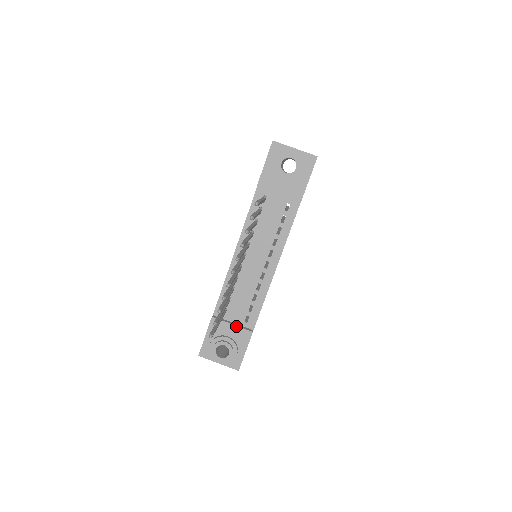
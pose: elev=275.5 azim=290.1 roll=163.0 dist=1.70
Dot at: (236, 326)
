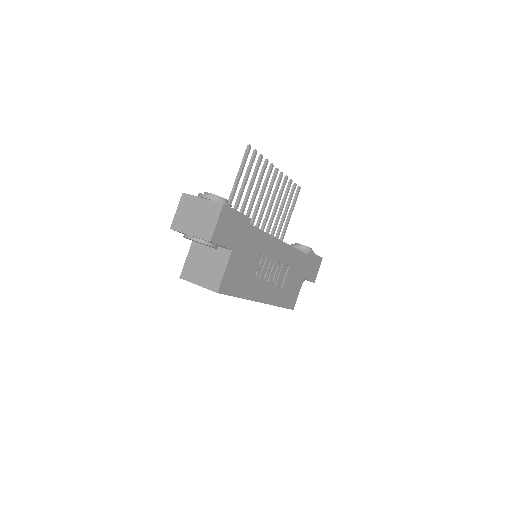
Dot at: occluded
